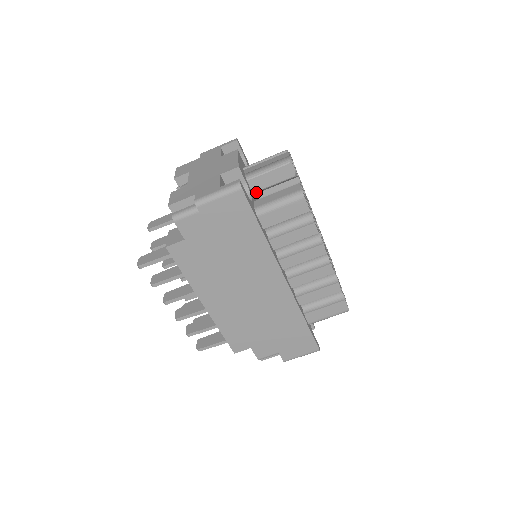
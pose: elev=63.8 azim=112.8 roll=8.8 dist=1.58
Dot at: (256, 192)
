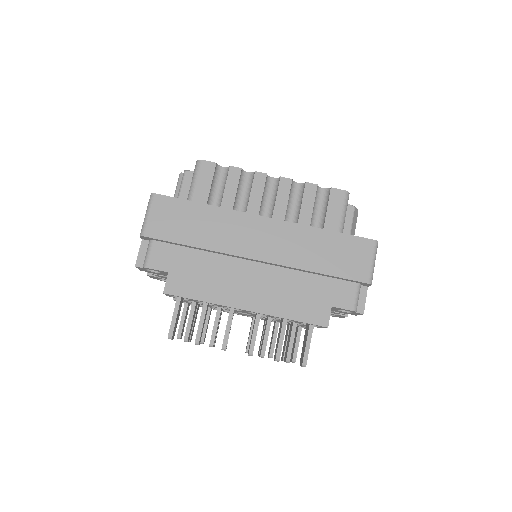
Dot at: occluded
